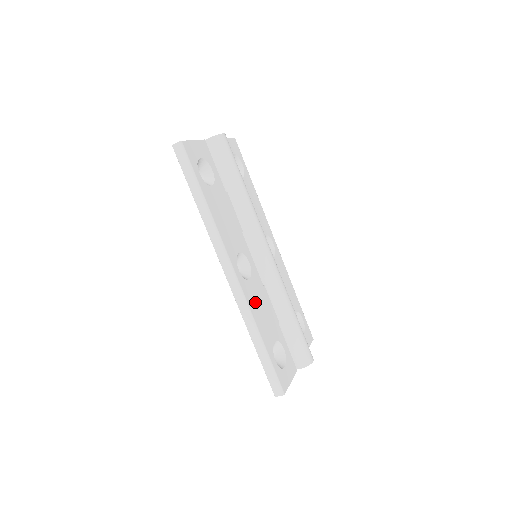
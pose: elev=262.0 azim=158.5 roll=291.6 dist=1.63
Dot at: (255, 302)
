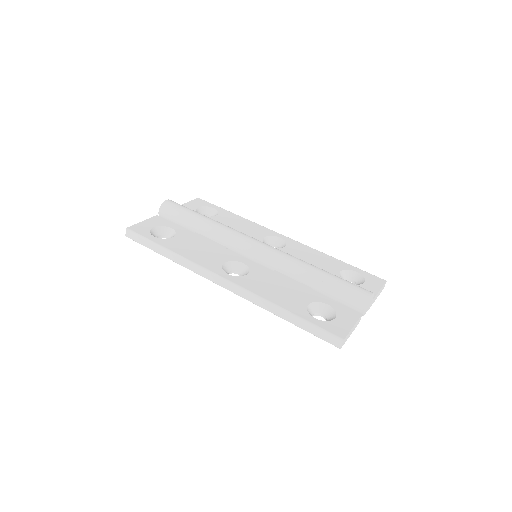
Dot at: (262, 287)
